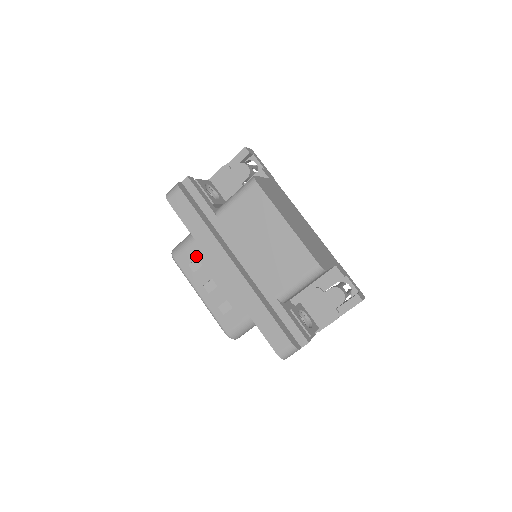
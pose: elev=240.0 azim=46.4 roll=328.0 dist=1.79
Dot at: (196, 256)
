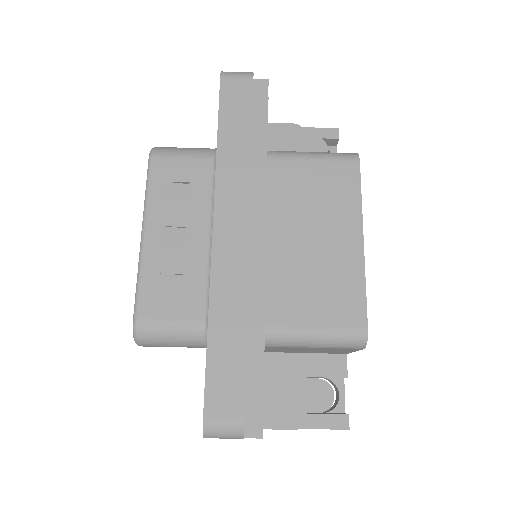
Dot at: (190, 179)
